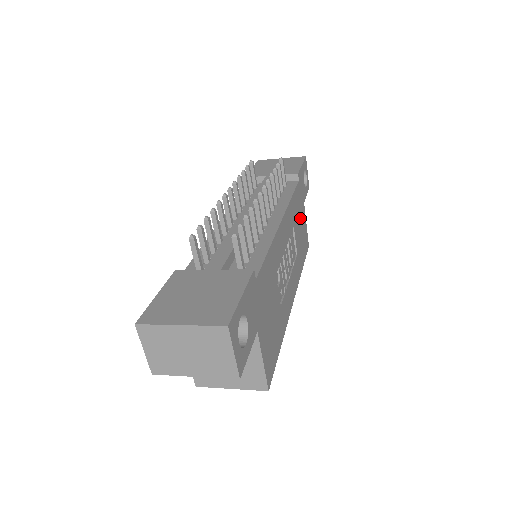
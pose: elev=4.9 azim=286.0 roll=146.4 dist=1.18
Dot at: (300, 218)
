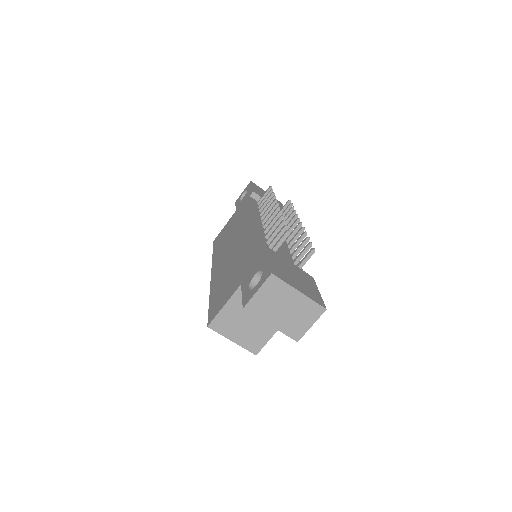
Dot at: occluded
